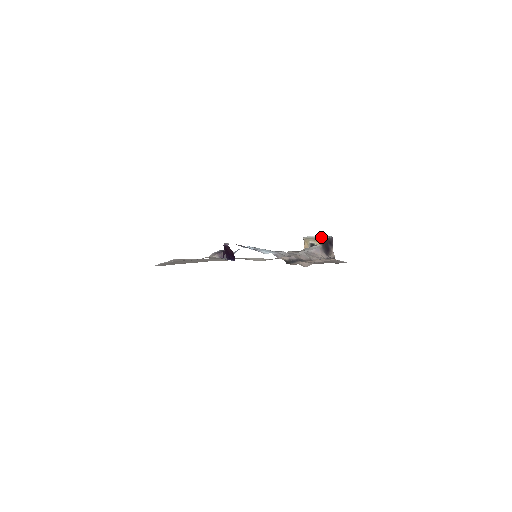
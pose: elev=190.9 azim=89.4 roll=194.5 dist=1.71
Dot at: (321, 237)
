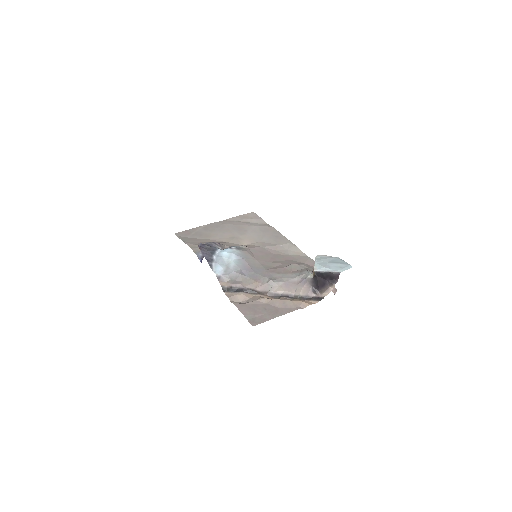
Dot at: (317, 268)
